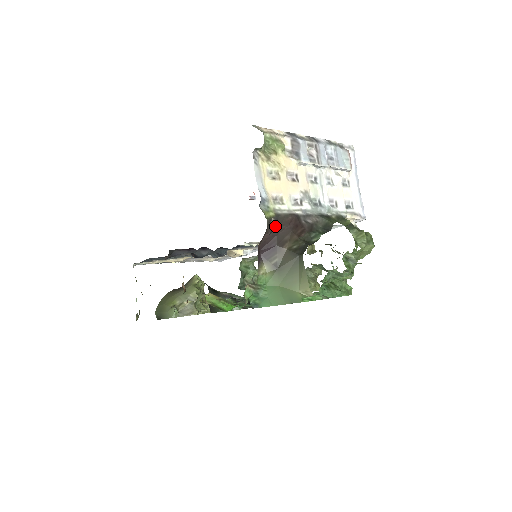
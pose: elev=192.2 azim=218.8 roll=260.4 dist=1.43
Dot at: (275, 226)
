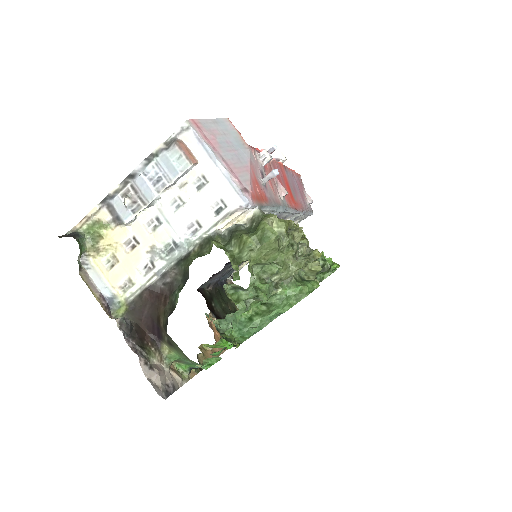
Dot at: (140, 311)
